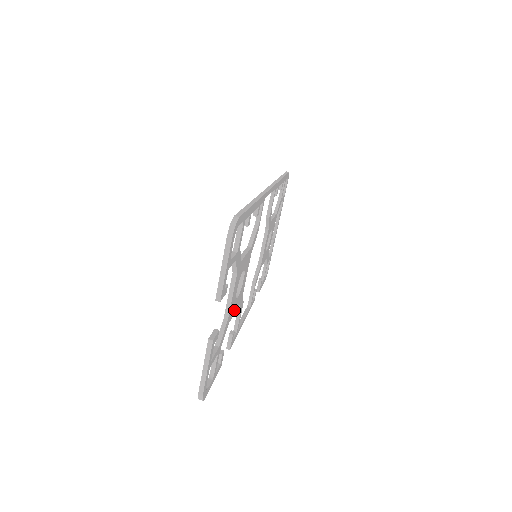
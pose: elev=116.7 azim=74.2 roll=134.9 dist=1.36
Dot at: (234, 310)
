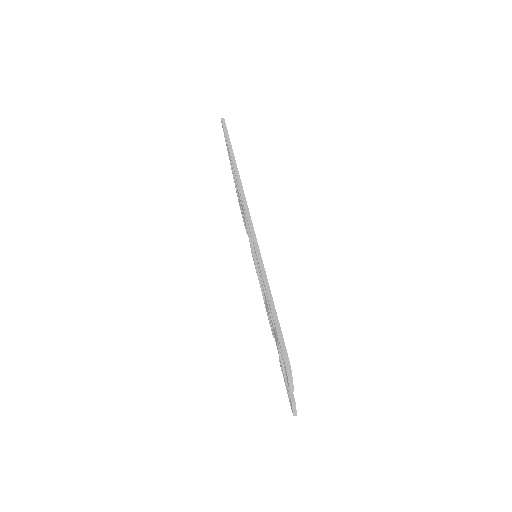
Dot at: occluded
